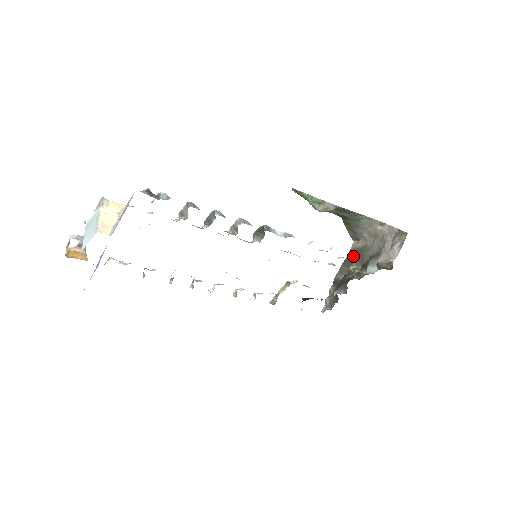
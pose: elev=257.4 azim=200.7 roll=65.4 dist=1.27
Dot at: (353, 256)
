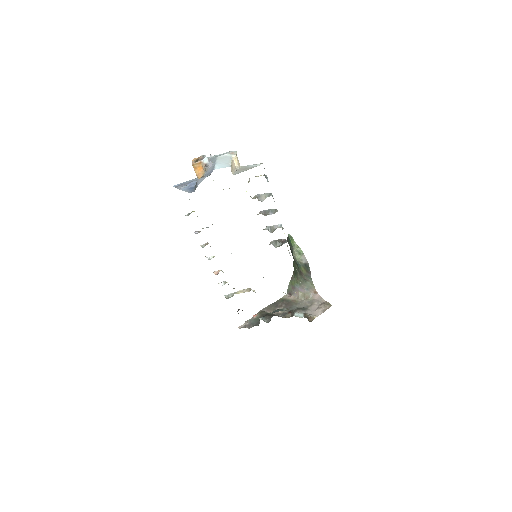
Dot at: (282, 303)
